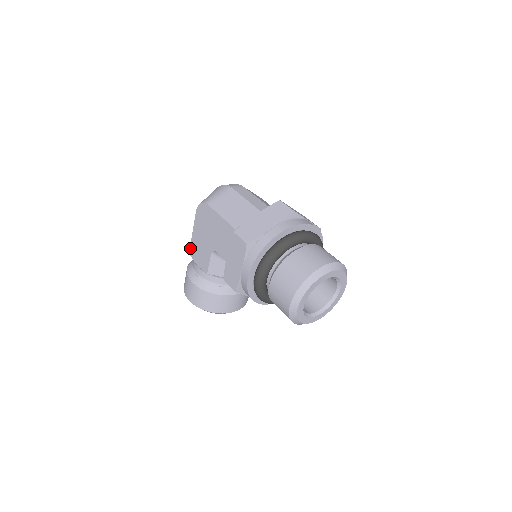
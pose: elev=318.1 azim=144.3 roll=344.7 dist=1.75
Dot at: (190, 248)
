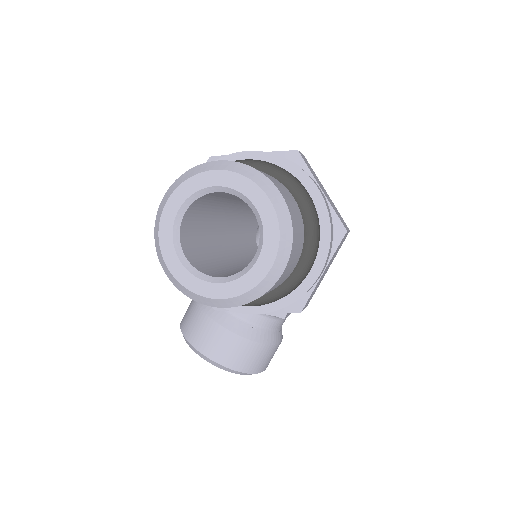
Dot at: occluded
